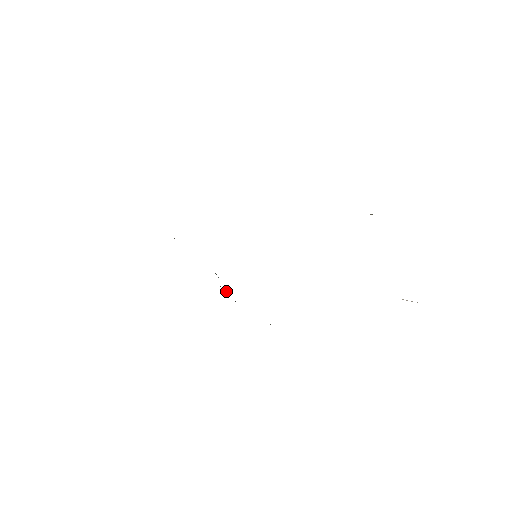
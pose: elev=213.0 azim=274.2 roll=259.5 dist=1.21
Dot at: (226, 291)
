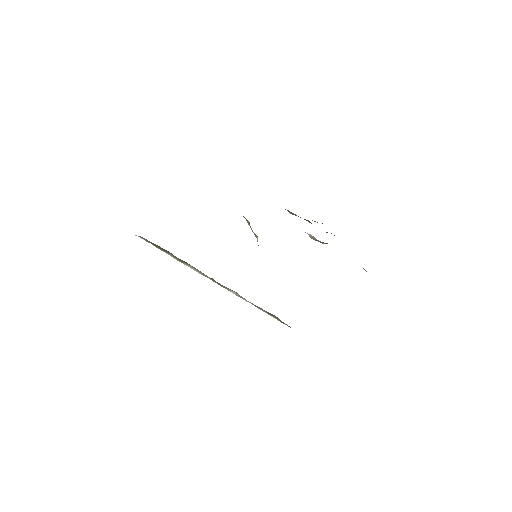
Dot at: (231, 290)
